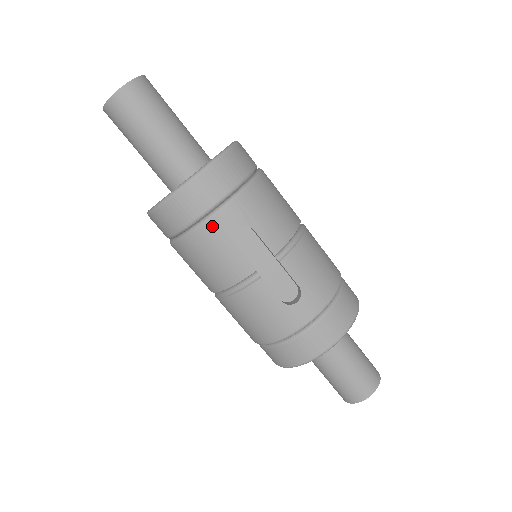
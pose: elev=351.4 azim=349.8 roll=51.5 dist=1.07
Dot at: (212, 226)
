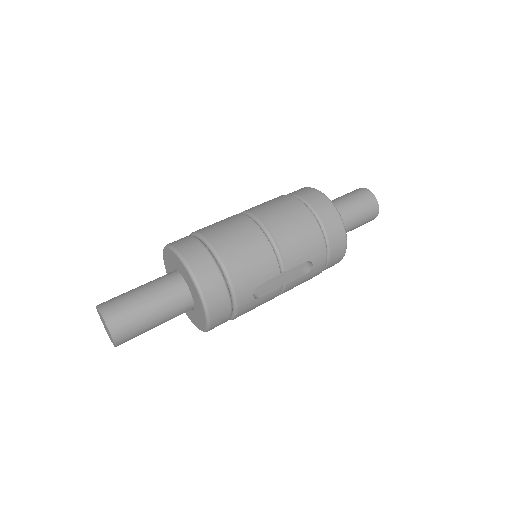
Dot at: (242, 310)
